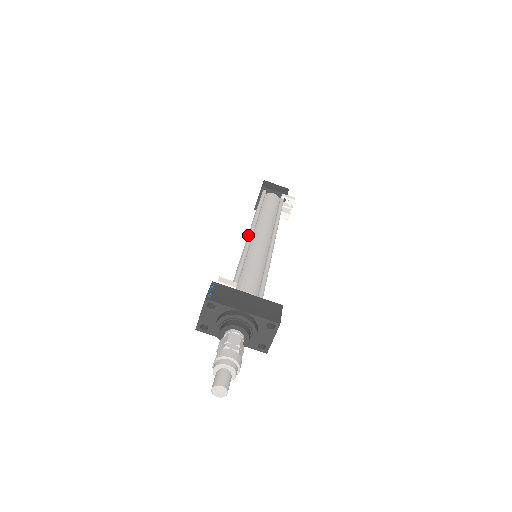
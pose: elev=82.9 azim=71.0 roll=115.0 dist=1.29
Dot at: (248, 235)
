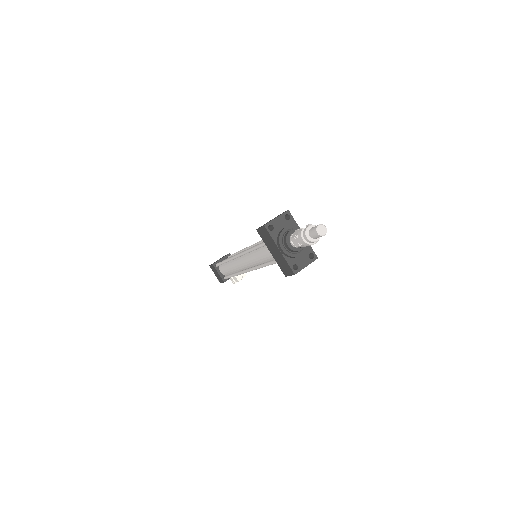
Dot at: occluded
